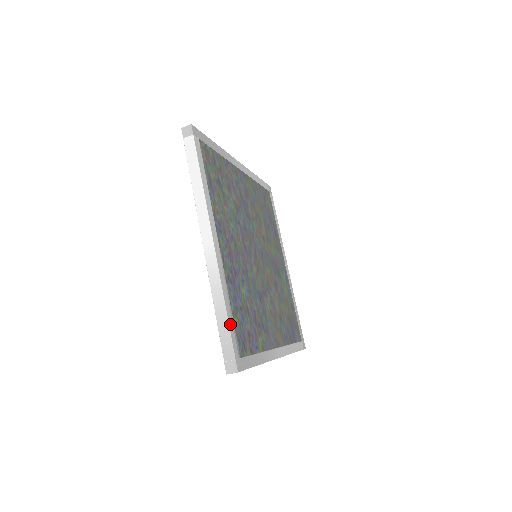
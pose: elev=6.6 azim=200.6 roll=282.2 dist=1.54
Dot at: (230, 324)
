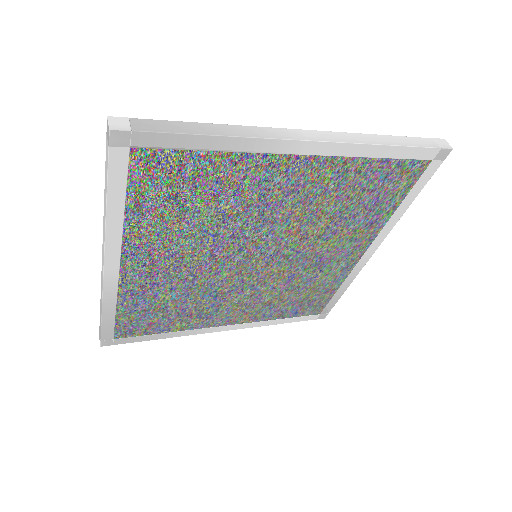
Dot at: (105, 322)
